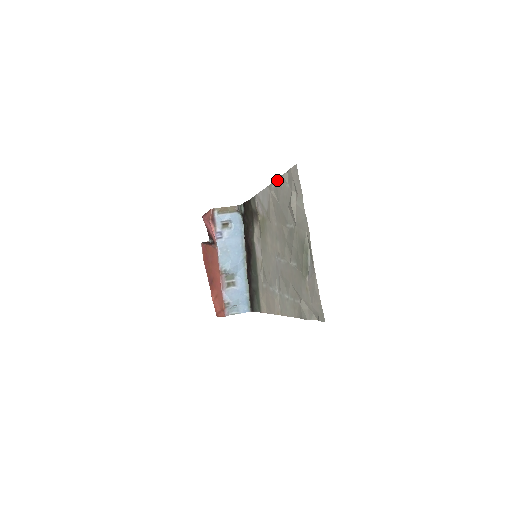
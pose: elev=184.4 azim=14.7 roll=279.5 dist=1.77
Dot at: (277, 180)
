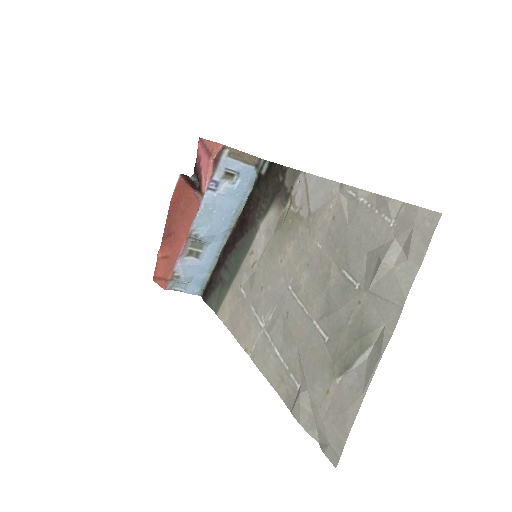
Dot at: (368, 193)
